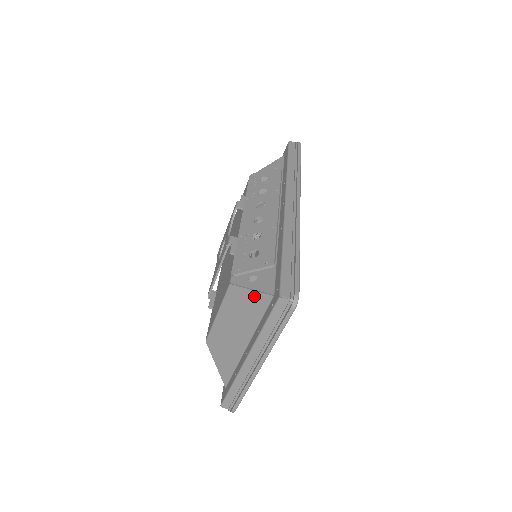
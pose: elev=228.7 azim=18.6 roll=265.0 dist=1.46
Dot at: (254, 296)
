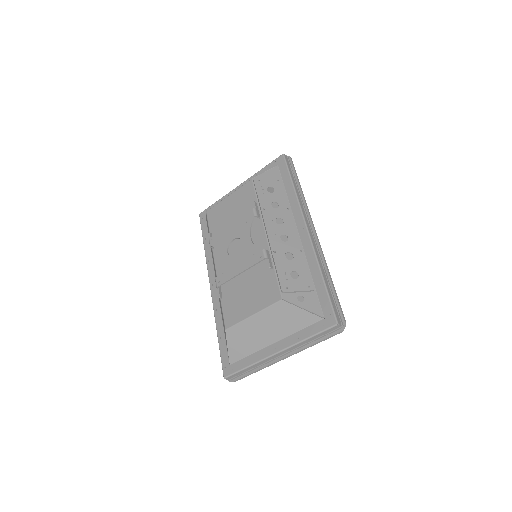
Dot at: (304, 314)
